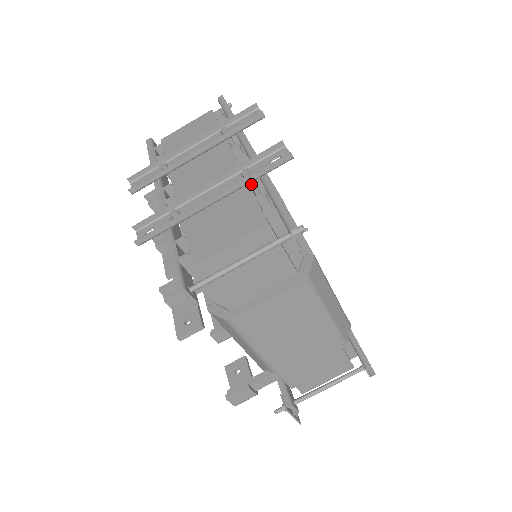
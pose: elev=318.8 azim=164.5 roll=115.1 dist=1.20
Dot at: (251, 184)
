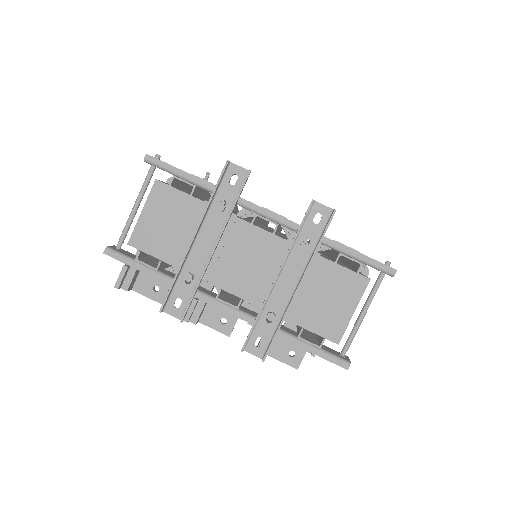
Dot at: (316, 252)
